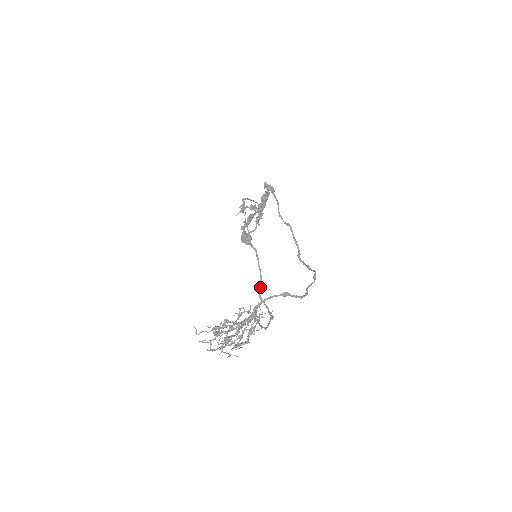
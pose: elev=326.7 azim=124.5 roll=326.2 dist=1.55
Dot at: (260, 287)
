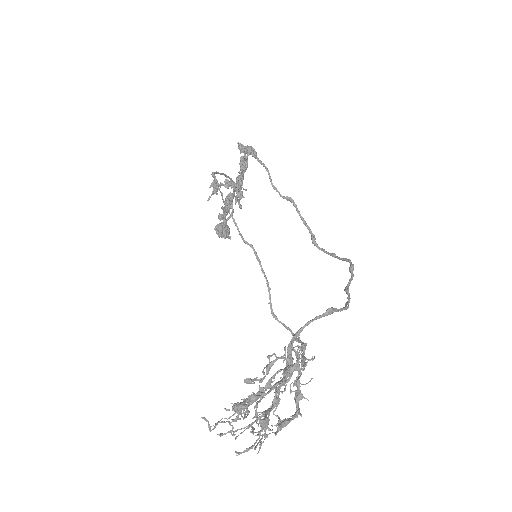
Dot at: (270, 300)
